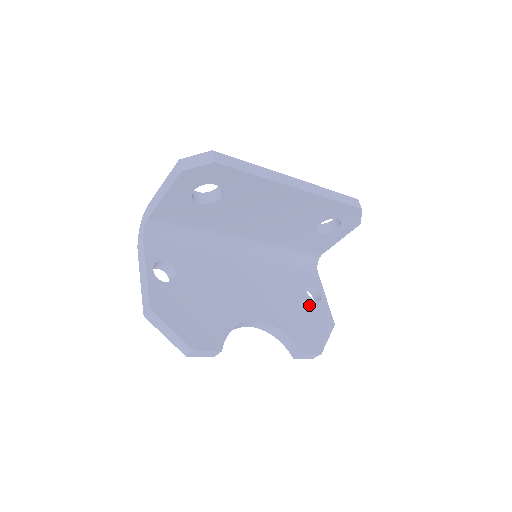
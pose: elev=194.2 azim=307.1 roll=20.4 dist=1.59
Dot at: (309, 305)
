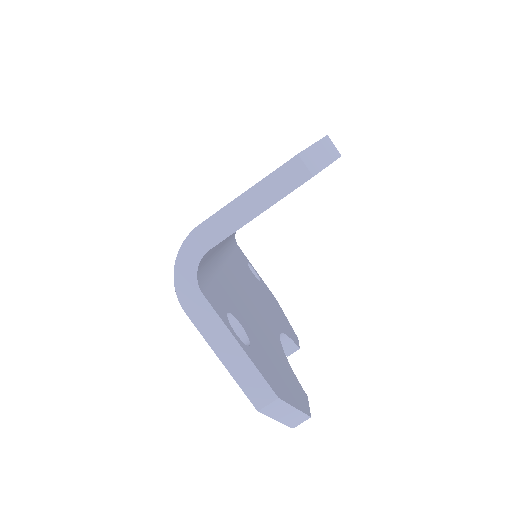
Dot at: (264, 290)
